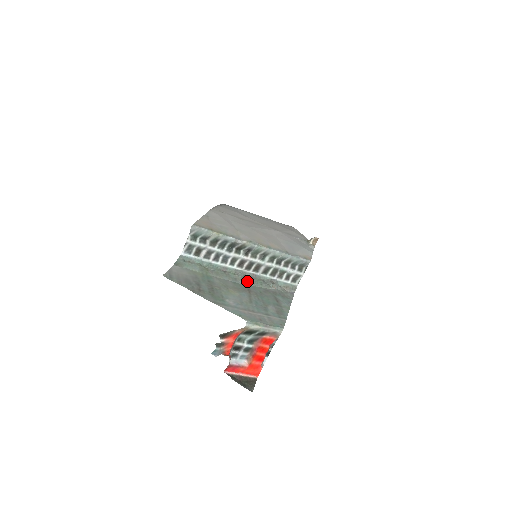
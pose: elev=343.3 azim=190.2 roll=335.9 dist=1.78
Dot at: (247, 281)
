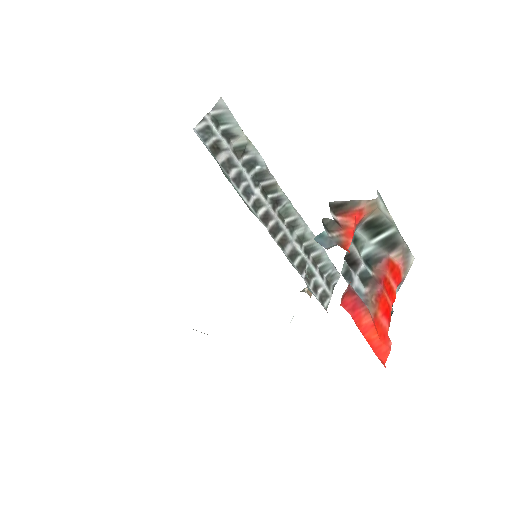
Dot at: occluded
